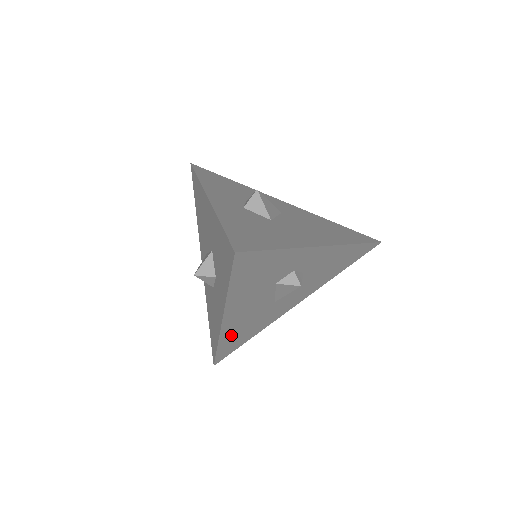
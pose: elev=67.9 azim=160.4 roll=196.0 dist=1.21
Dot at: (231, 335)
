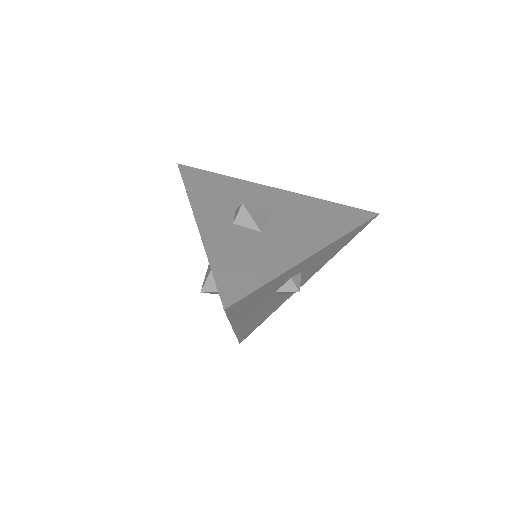
Dot at: (247, 328)
